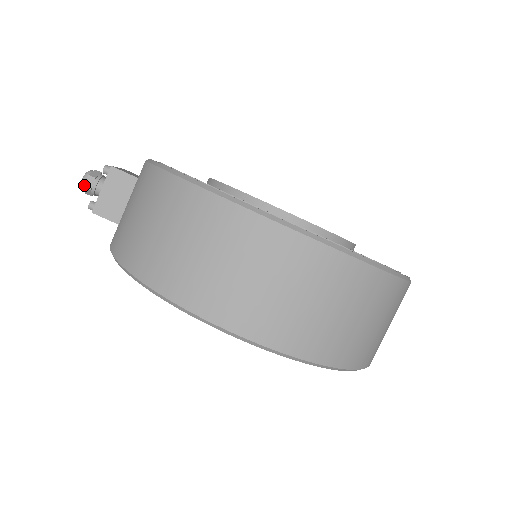
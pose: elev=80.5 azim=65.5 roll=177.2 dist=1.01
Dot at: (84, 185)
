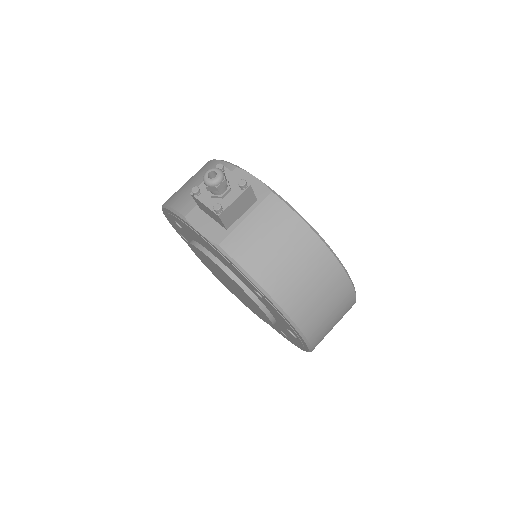
Dot at: (218, 186)
